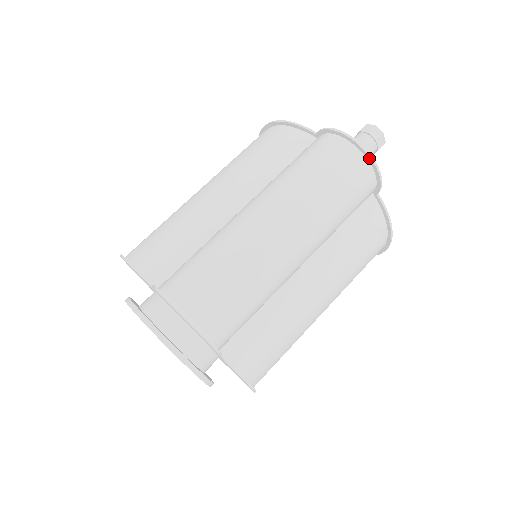
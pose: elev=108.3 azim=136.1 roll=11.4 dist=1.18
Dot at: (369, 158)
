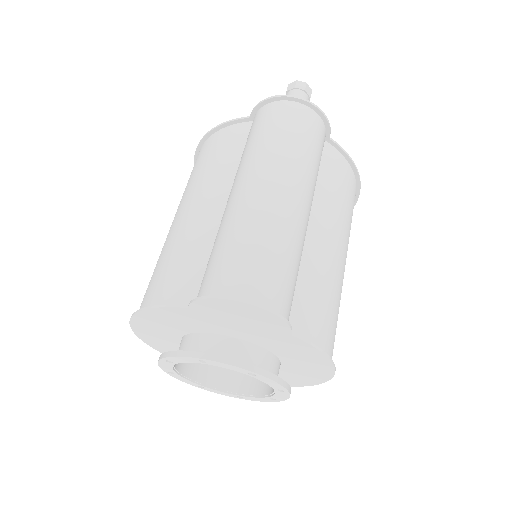
Dot at: (309, 104)
